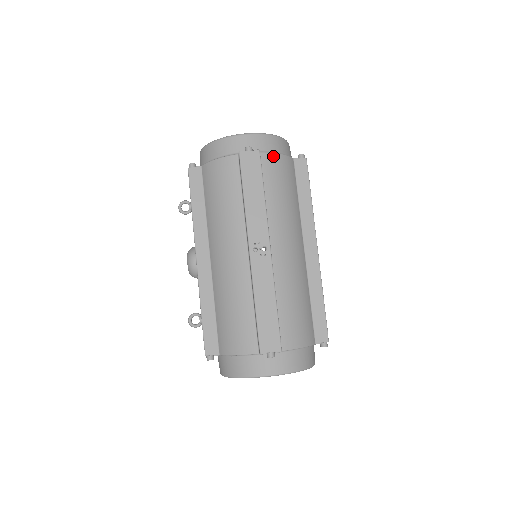
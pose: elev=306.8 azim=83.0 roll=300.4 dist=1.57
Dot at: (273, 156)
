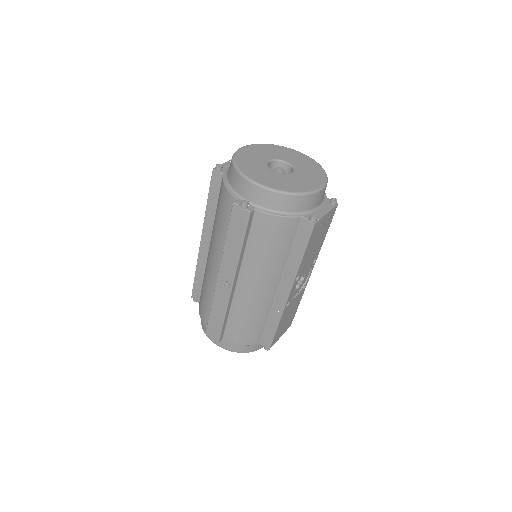
Dot at: (269, 217)
